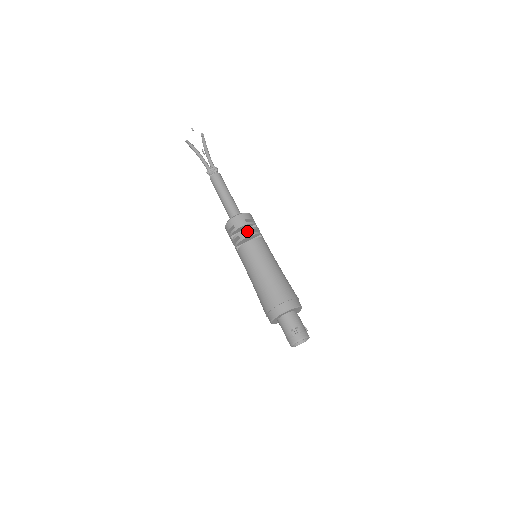
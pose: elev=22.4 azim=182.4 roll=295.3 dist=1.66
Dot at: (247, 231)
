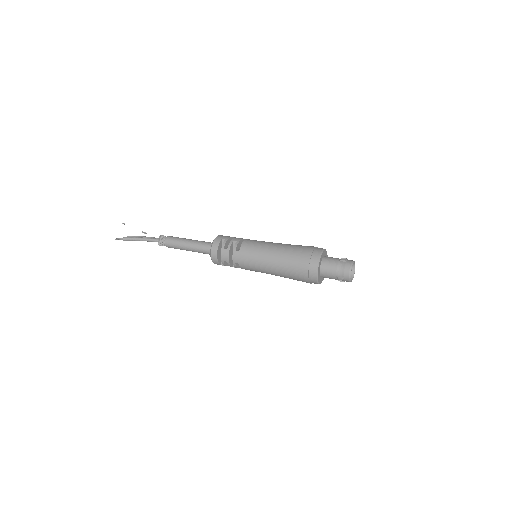
Dot at: (238, 238)
